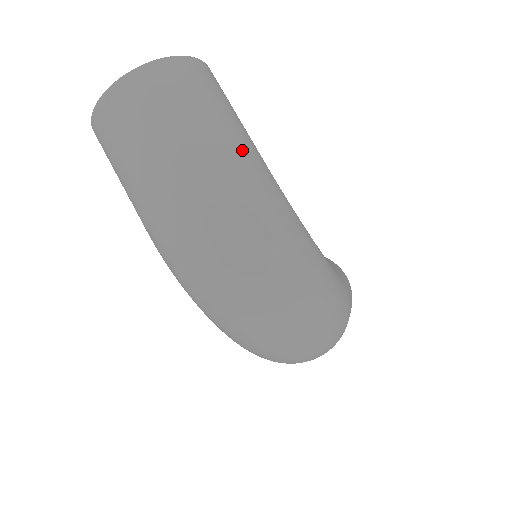
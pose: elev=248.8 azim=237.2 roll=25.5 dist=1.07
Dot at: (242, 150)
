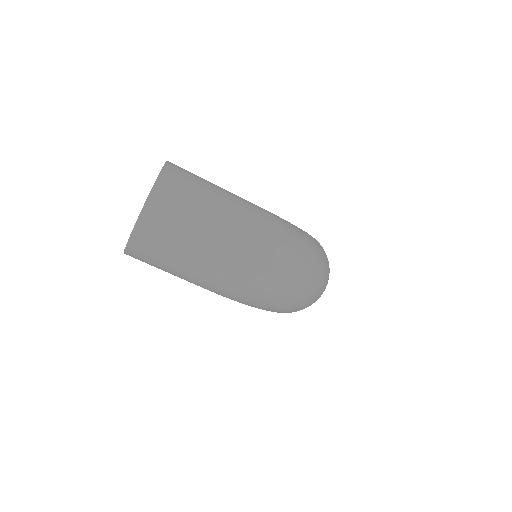
Dot at: (239, 203)
